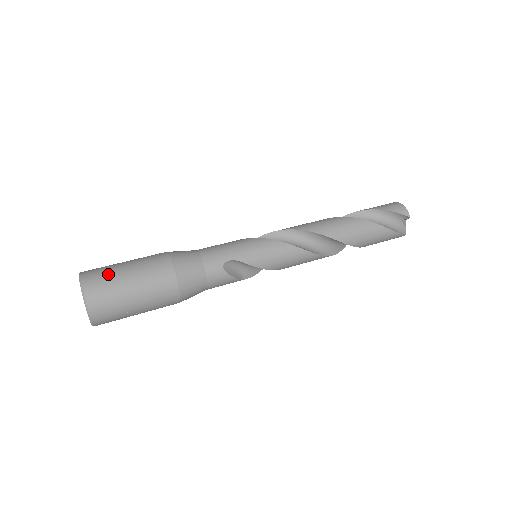
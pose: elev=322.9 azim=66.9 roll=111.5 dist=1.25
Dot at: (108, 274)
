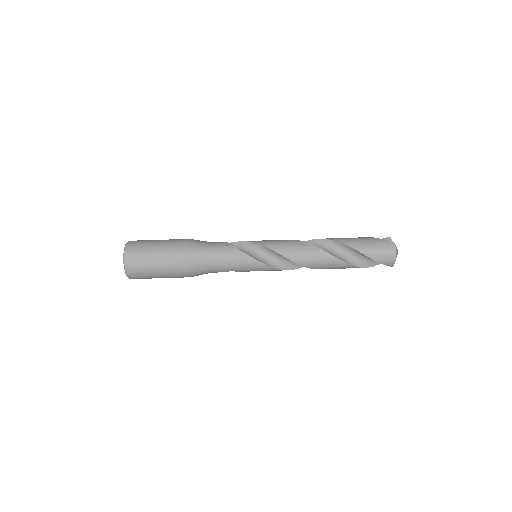
Dot at: (143, 271)
